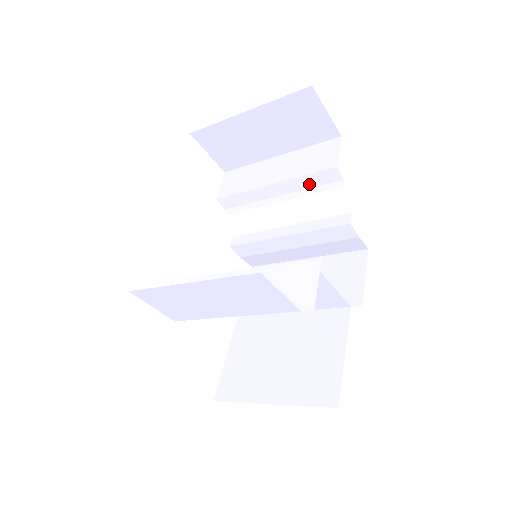
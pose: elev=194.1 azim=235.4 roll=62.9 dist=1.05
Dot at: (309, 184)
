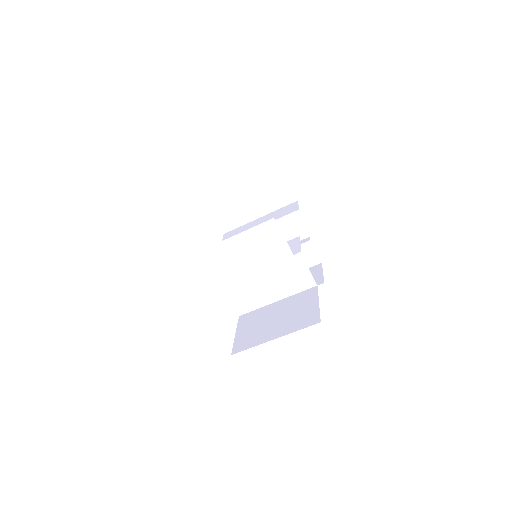
Dot at: (282, 224)
